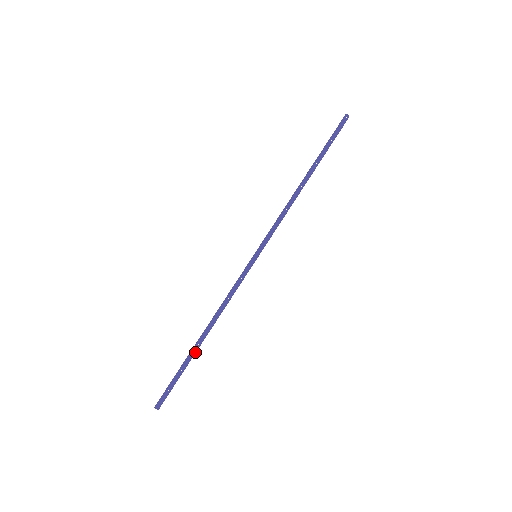
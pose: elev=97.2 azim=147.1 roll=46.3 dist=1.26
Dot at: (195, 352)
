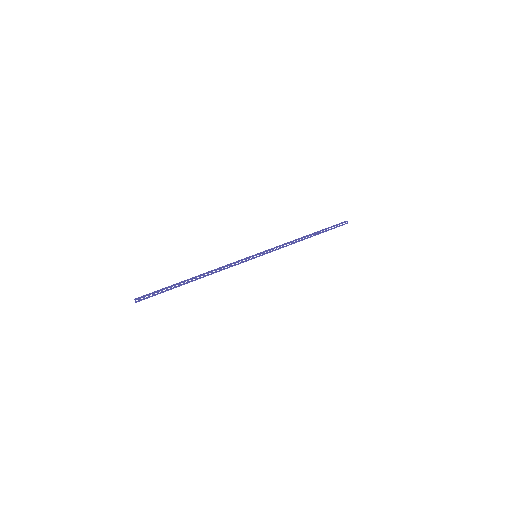
Dot at: (184, 284)
